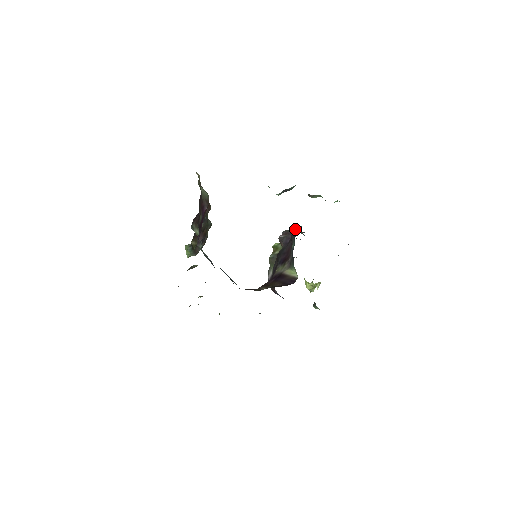
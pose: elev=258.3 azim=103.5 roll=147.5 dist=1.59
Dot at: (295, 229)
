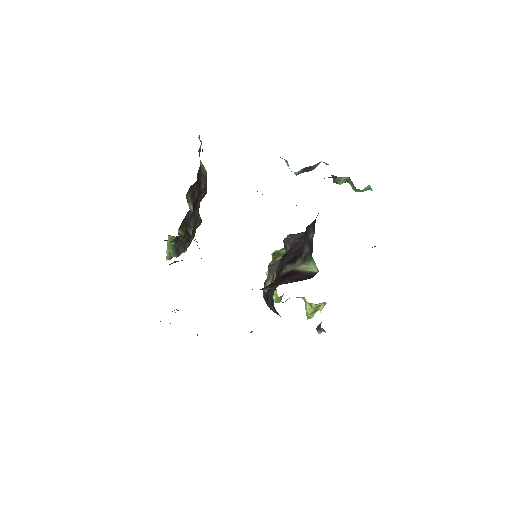
Dot at: occluded
